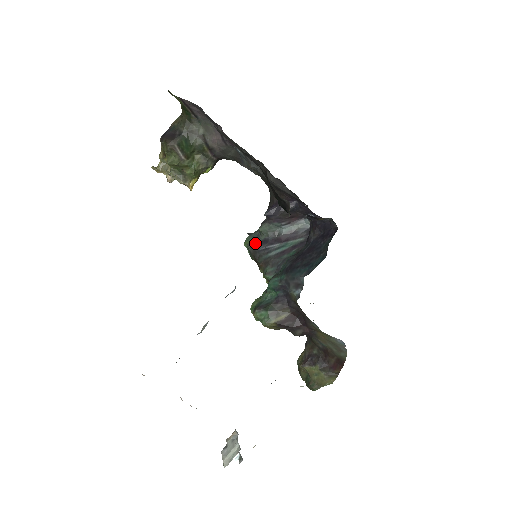
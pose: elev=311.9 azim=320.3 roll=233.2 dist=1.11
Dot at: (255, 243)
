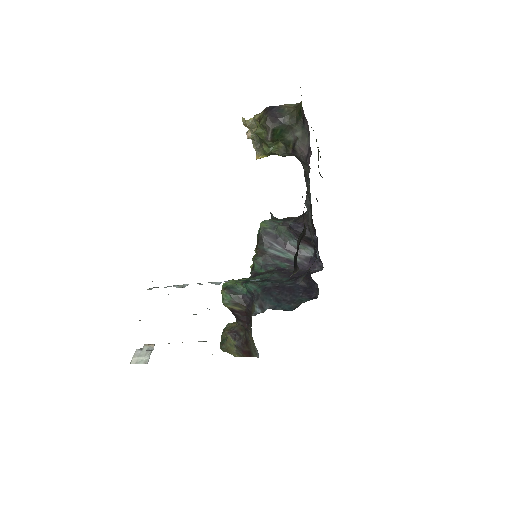
Dot at: (267, 231)
